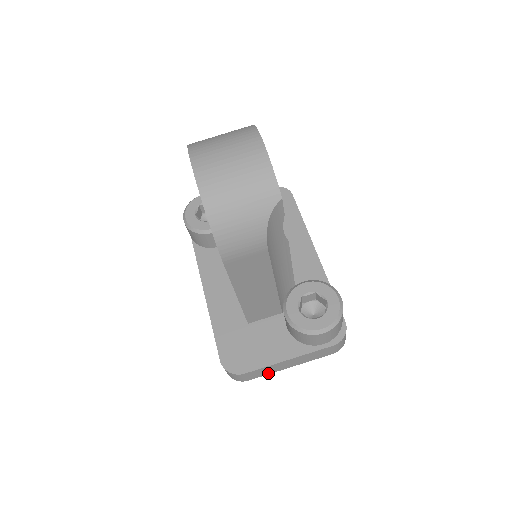
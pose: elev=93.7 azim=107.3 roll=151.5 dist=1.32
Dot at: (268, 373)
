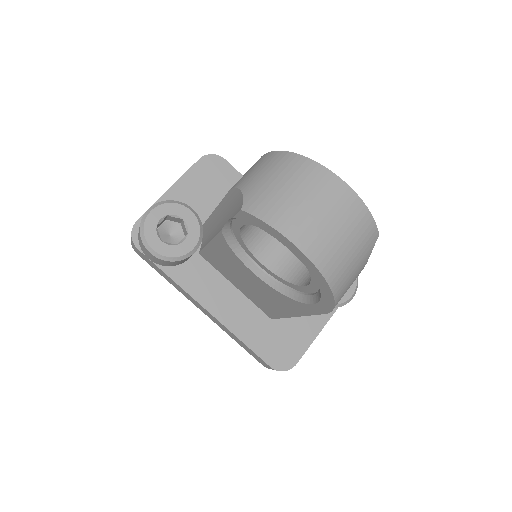
Dot at: occluded
